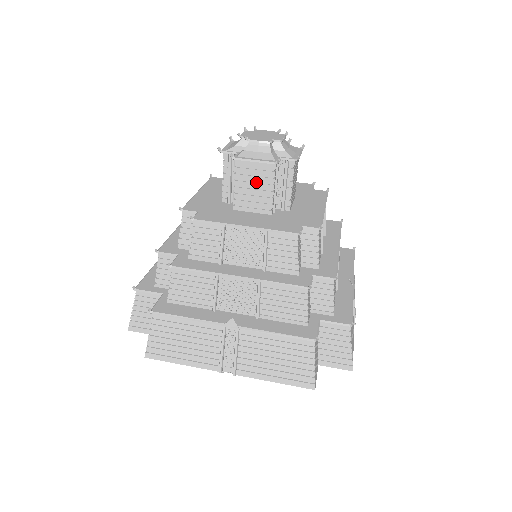
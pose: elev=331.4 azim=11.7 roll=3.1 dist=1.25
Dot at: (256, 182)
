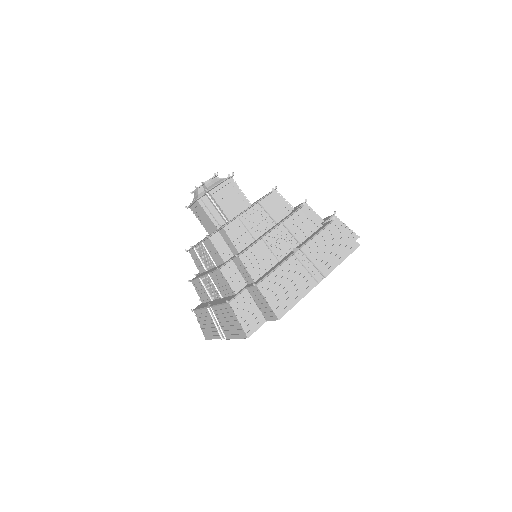
Dot at: (227, 196)
